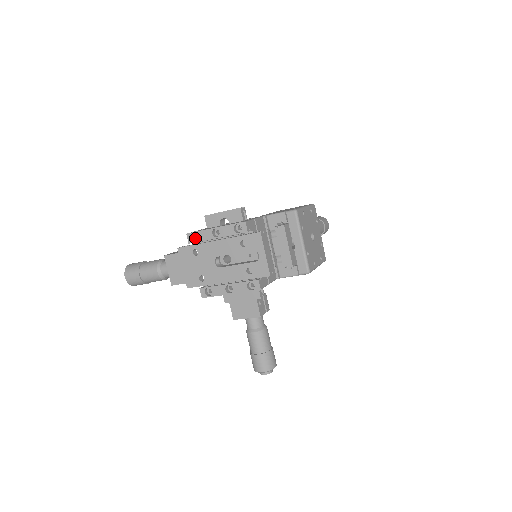
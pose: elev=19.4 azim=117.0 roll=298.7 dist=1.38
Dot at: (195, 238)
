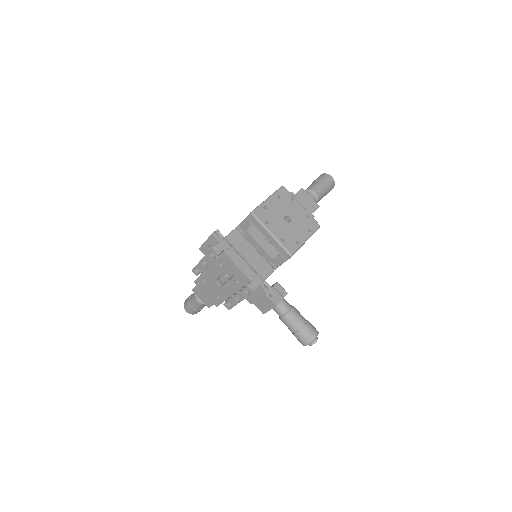
Dot at: occluded
